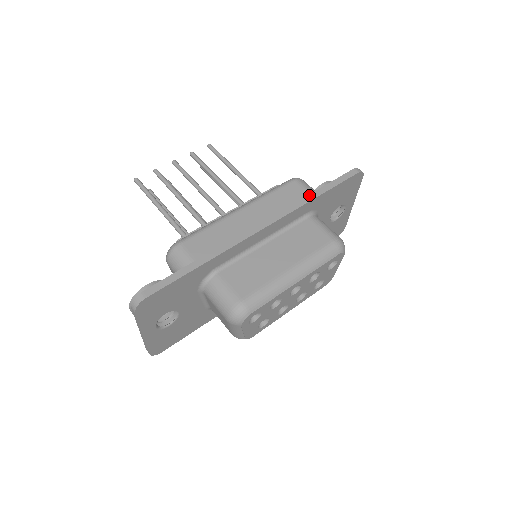
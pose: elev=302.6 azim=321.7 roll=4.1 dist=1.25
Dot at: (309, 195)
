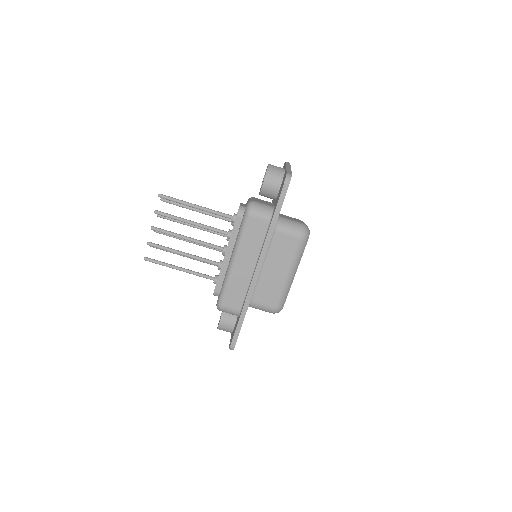
Dot at: (269, 230)
